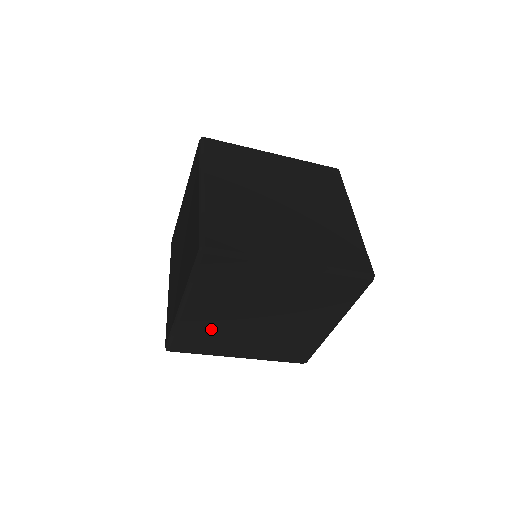
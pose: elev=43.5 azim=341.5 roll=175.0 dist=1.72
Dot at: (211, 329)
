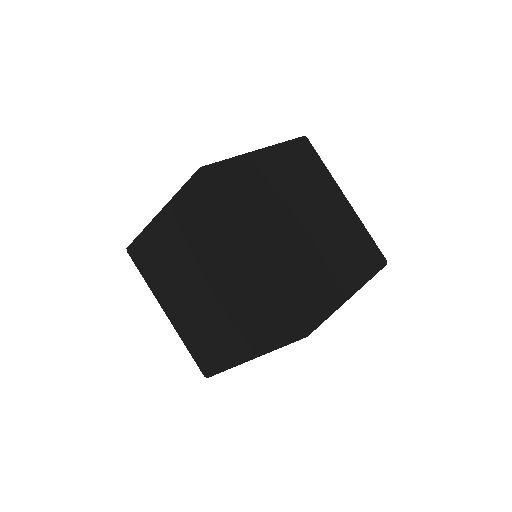
Dot at: (298, 265)
